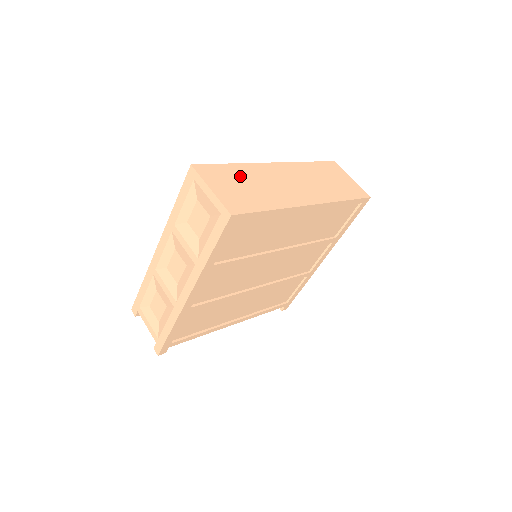
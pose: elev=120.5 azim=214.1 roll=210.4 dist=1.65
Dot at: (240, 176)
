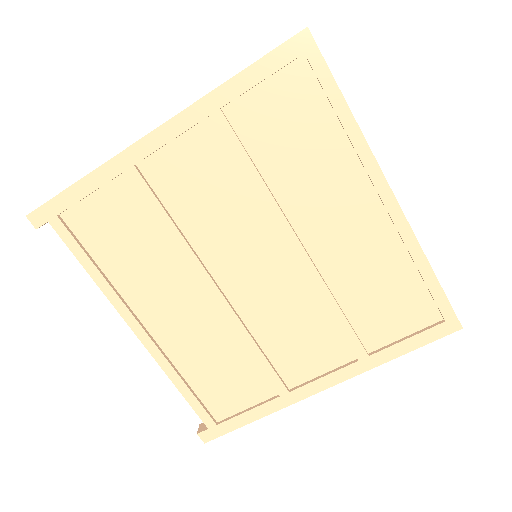
Dot at: occluded
